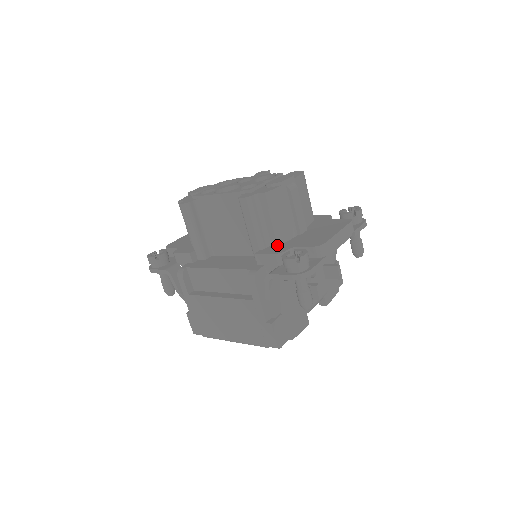
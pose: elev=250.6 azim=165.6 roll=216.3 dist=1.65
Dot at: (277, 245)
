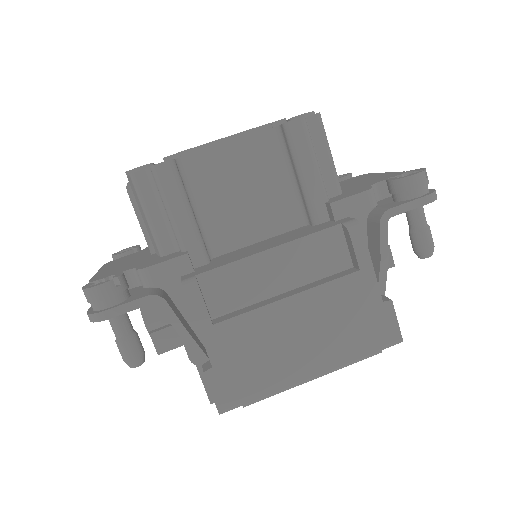
Dot at: (339, 194)
